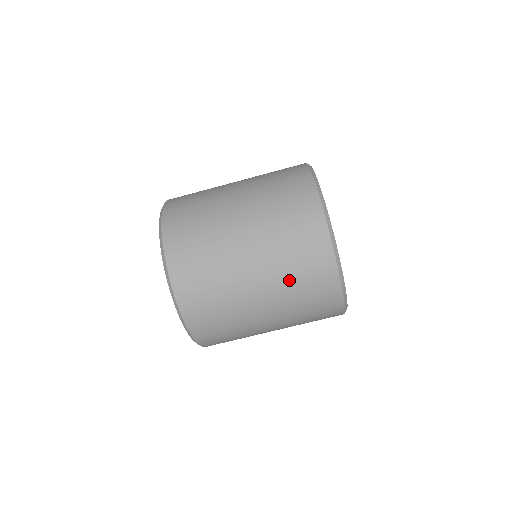
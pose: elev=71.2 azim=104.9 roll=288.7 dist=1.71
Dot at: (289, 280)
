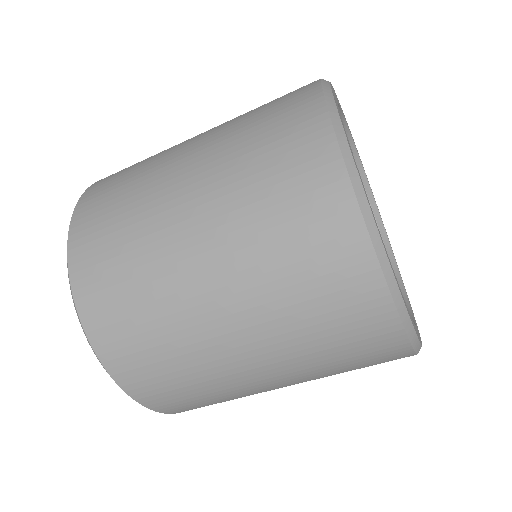
Dot at: occluded
